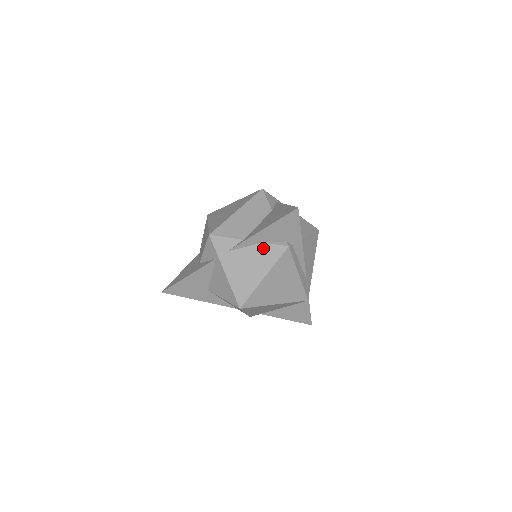
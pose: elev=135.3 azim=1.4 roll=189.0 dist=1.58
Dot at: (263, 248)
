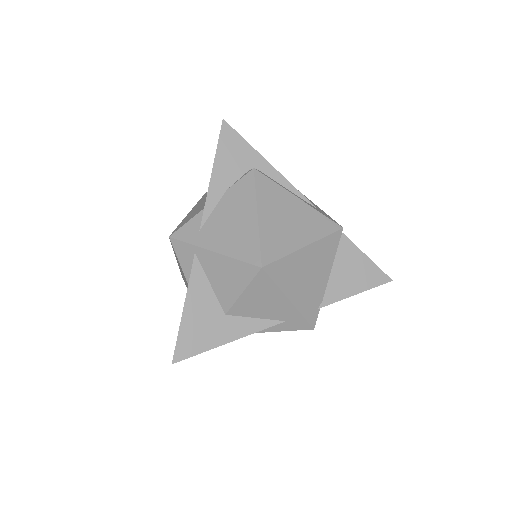
Dot at: (231, 194)
